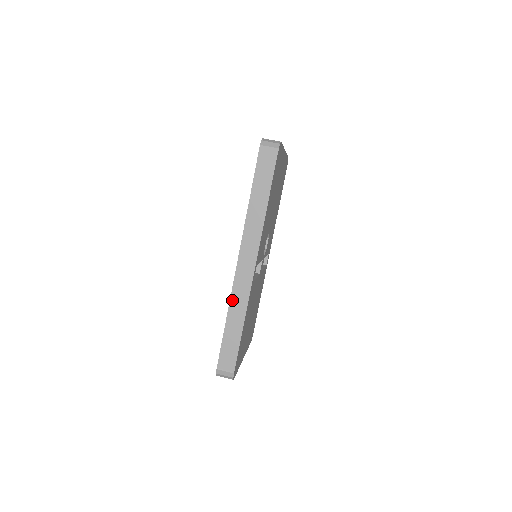
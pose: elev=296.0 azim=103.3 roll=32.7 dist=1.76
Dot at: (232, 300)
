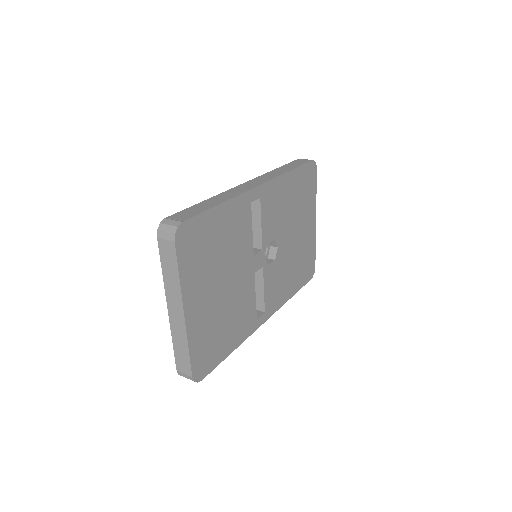
Dot at: (223, 193)
